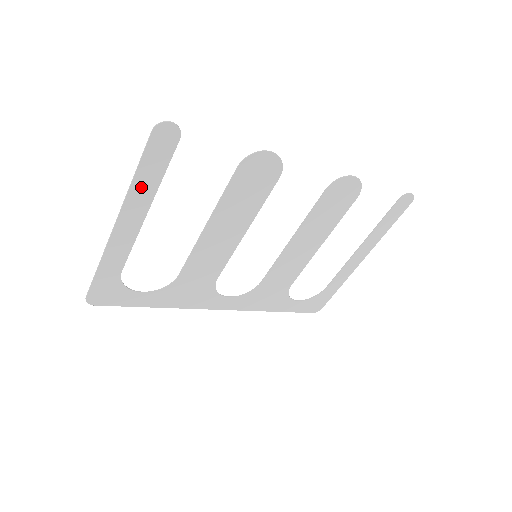
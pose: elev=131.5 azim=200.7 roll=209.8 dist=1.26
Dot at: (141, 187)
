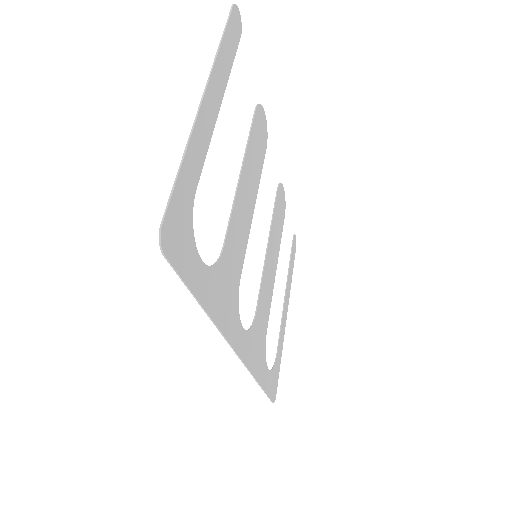
Dot at: (222, 63)
